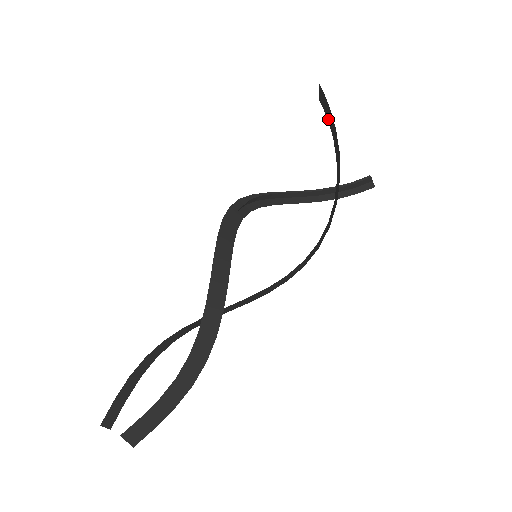
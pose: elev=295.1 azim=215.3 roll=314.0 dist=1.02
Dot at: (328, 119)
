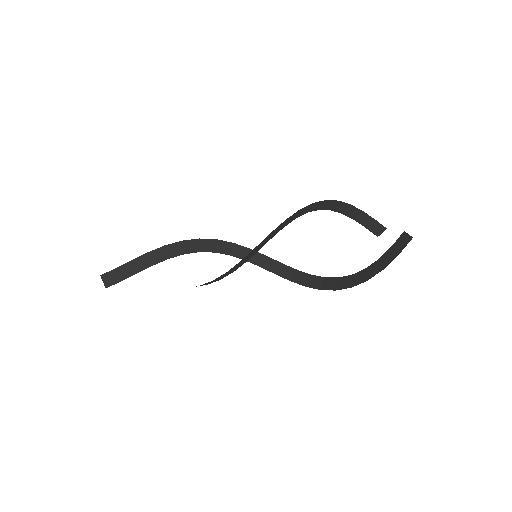
Dot at: (381, 259)
